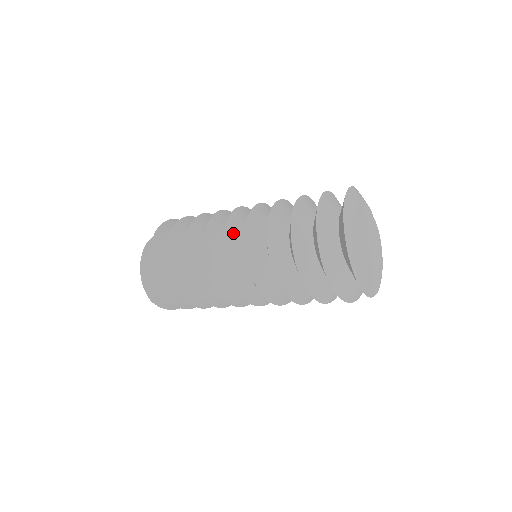
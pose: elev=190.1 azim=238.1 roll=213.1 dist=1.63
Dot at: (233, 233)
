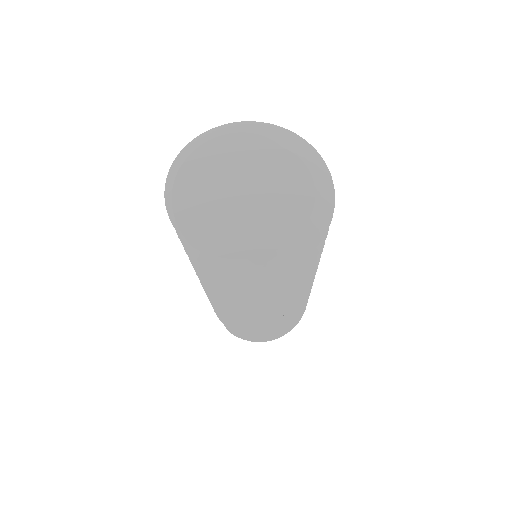
Dot at: occluded
